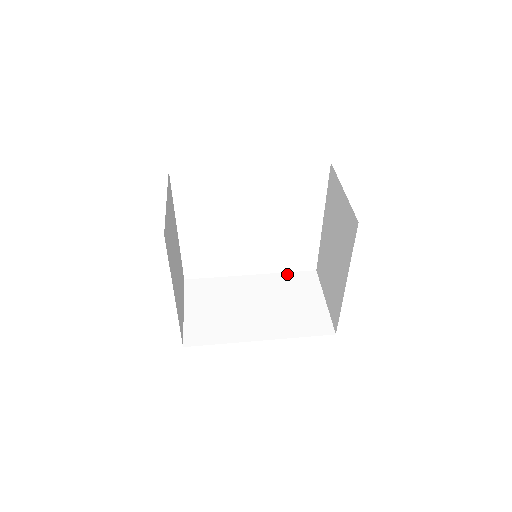
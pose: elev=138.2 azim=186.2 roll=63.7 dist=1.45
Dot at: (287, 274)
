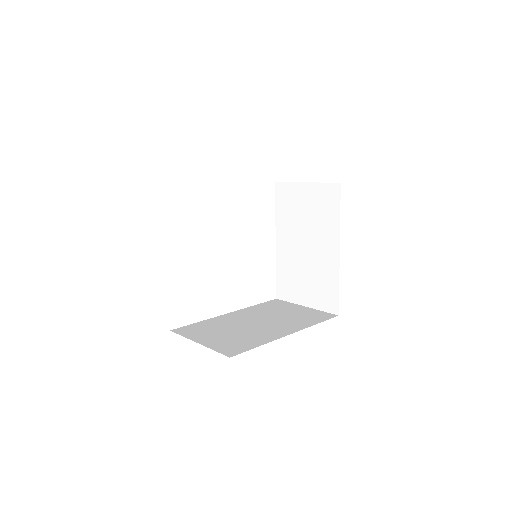
Dot at: (257, 305)
